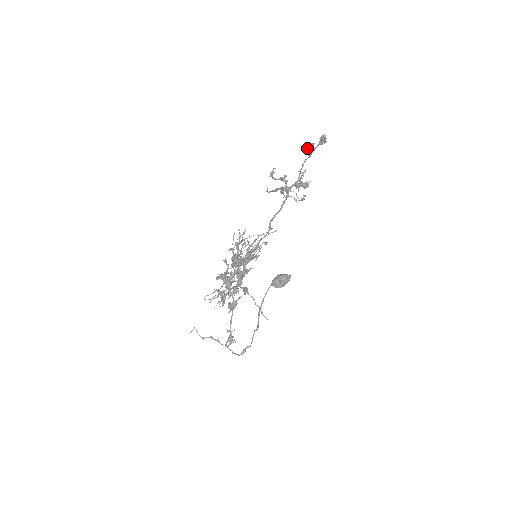
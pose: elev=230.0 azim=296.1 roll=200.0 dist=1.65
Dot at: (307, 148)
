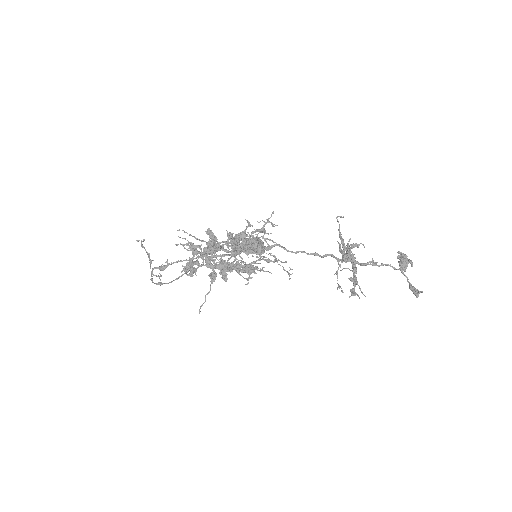
Dot at: (405, 259)
